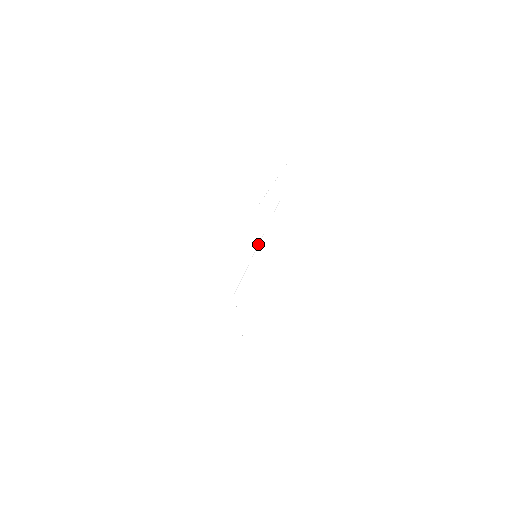
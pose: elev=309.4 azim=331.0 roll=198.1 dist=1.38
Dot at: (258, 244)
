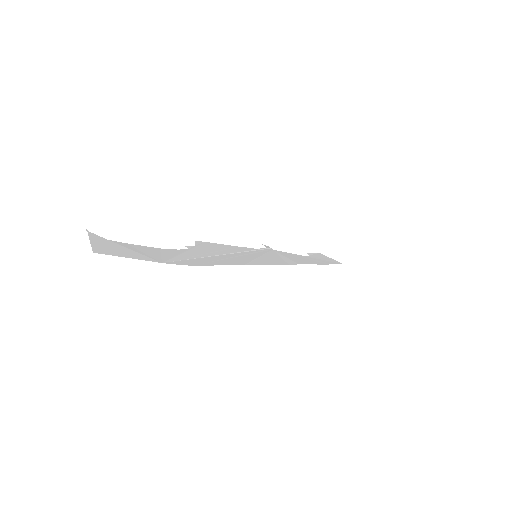
Dot at: (244, 255)
